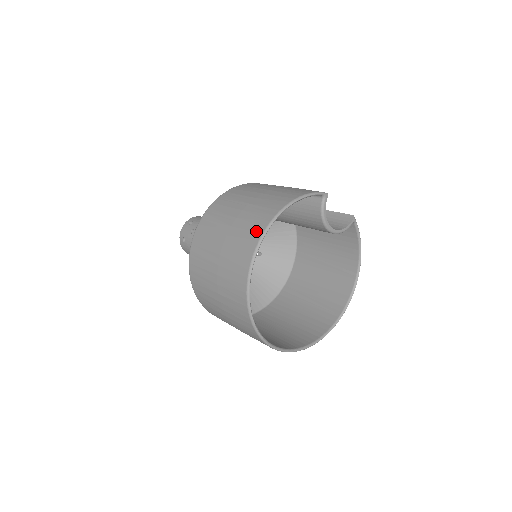
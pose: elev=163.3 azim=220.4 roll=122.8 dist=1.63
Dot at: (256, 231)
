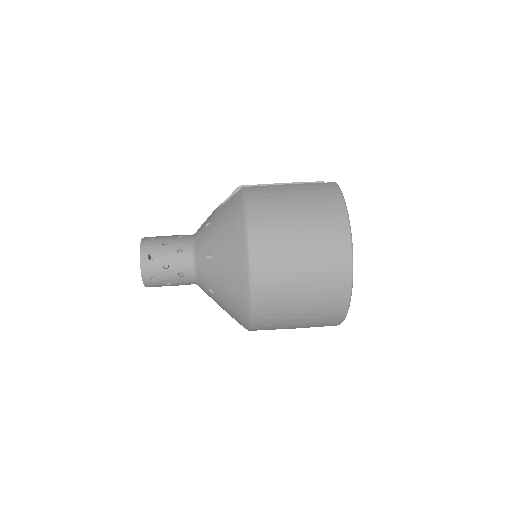
Dot at: (343, 257)
